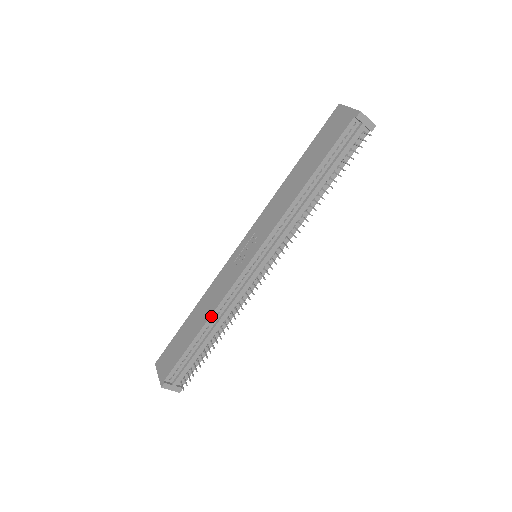
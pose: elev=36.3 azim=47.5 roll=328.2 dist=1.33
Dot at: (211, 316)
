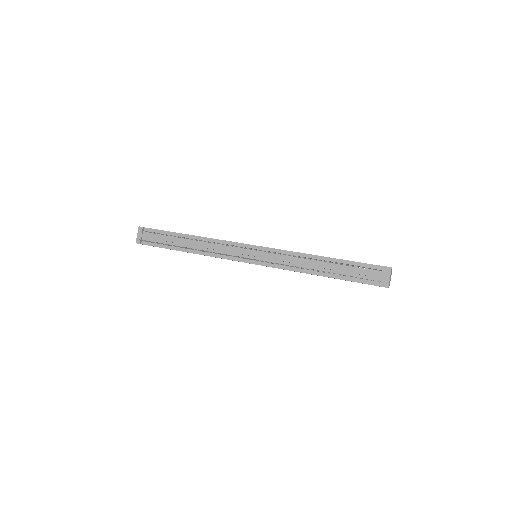
Dot at: (202, 237)
